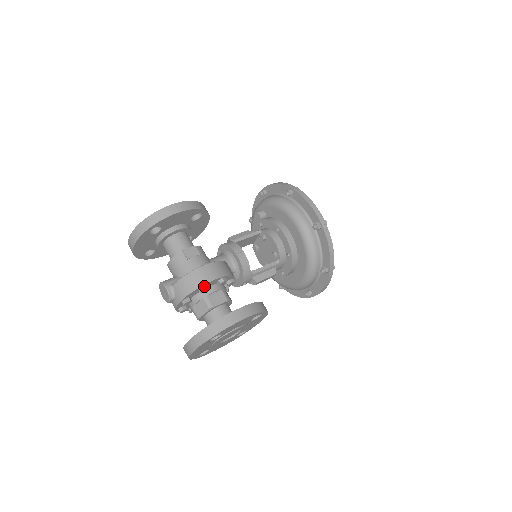
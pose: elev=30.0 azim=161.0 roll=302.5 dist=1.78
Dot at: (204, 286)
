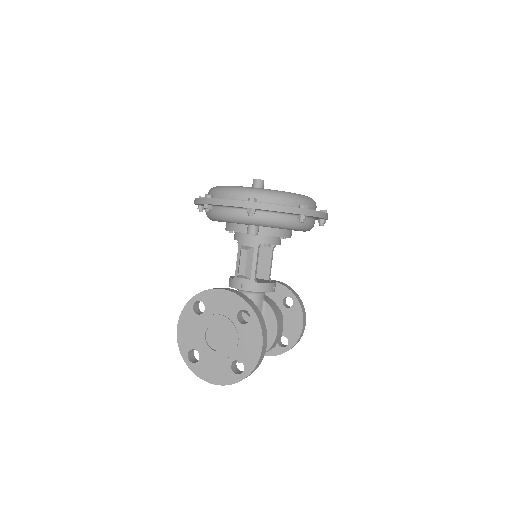
Dot at: occluded
